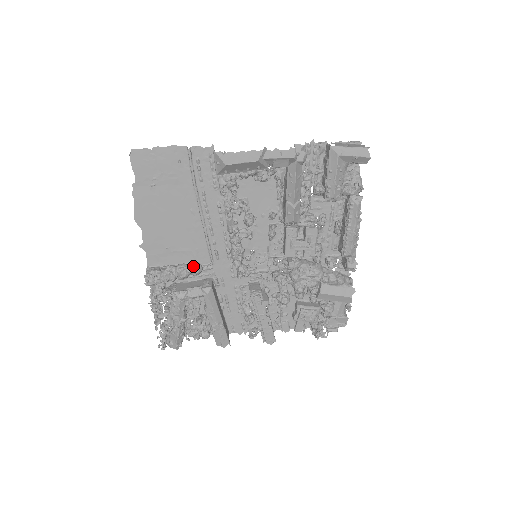
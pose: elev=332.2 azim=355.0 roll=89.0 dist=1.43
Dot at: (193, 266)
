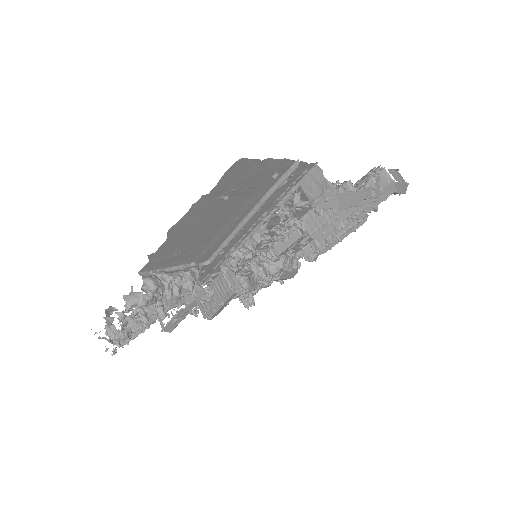
Dot at: (198, 273)
